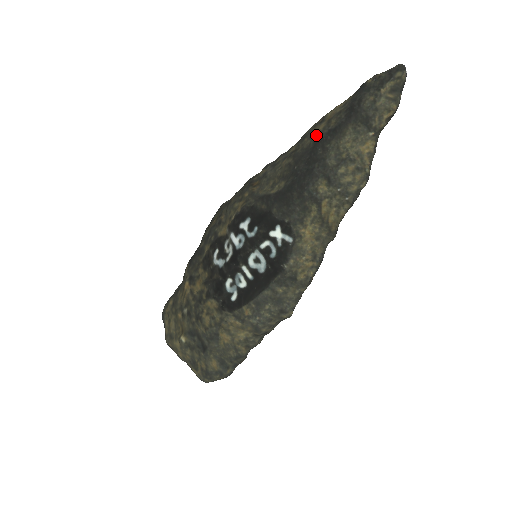
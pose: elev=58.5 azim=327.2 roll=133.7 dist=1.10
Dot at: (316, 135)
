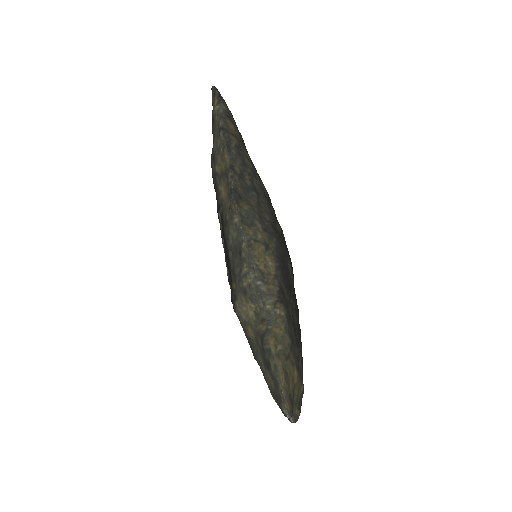
Dot at: occluded
